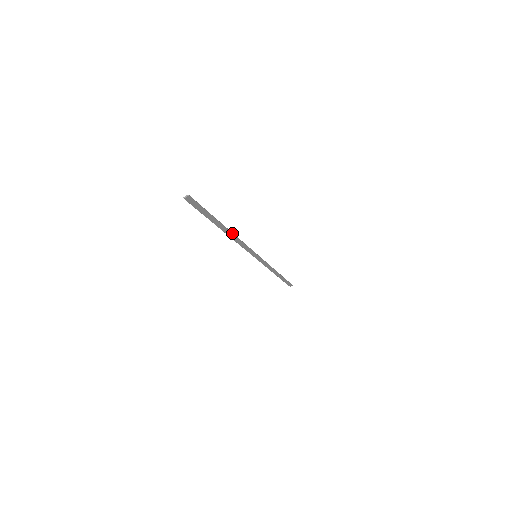
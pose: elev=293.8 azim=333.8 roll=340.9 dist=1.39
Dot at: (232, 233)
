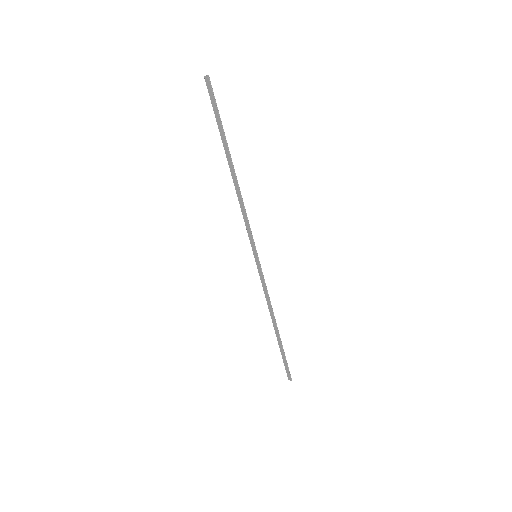
Dot at: (237, 181)
